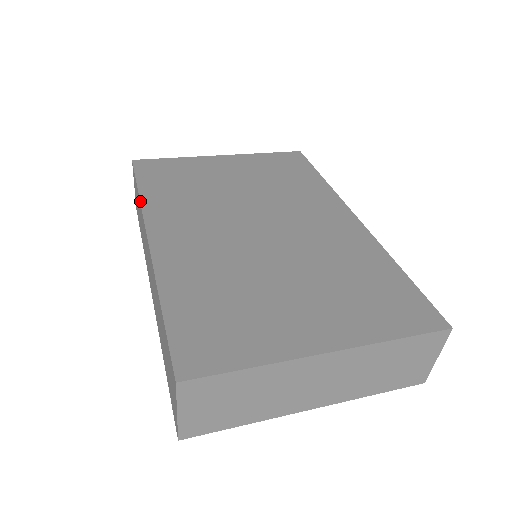
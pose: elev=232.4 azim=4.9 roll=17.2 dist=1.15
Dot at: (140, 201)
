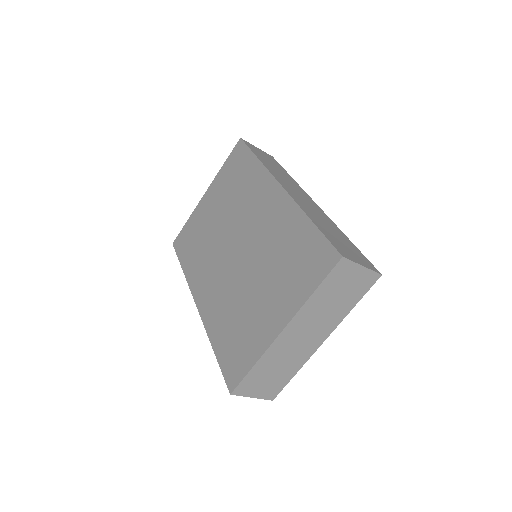
Dot at: occluded
